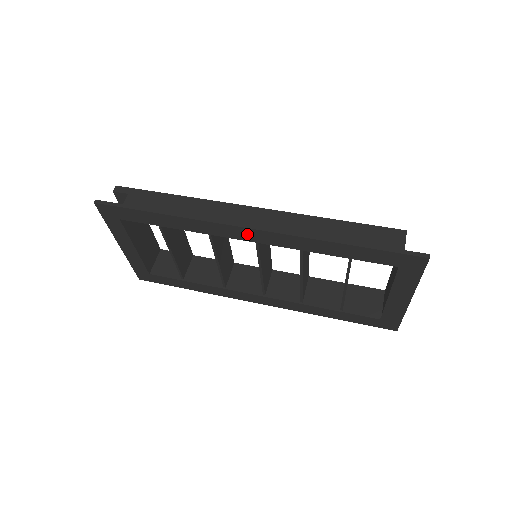
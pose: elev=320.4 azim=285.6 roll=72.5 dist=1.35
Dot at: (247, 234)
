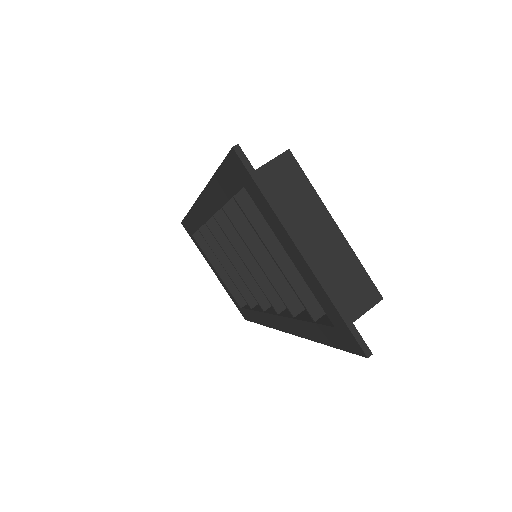
Dot at: (203, 208)
